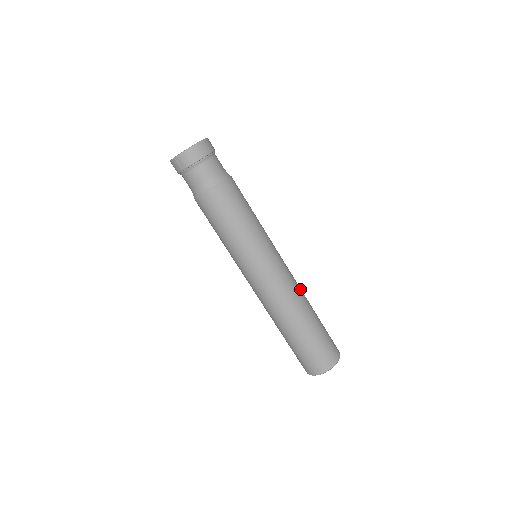
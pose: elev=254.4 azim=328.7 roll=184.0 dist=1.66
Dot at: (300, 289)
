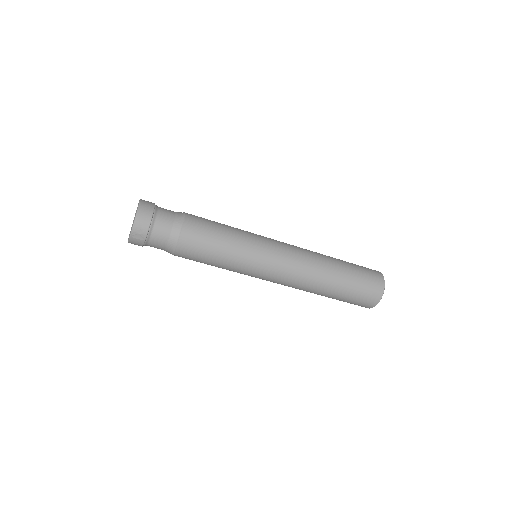
Dot at: (310, 251)
